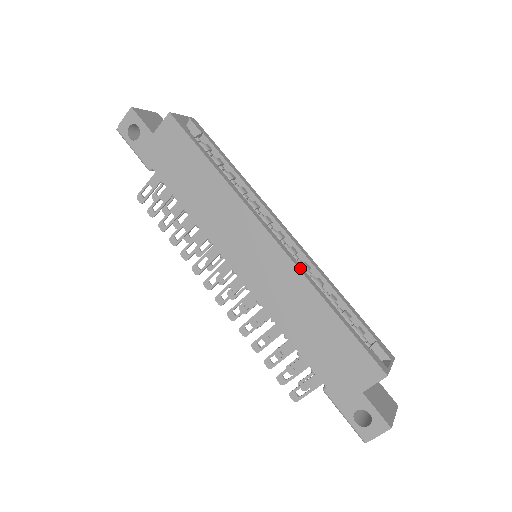
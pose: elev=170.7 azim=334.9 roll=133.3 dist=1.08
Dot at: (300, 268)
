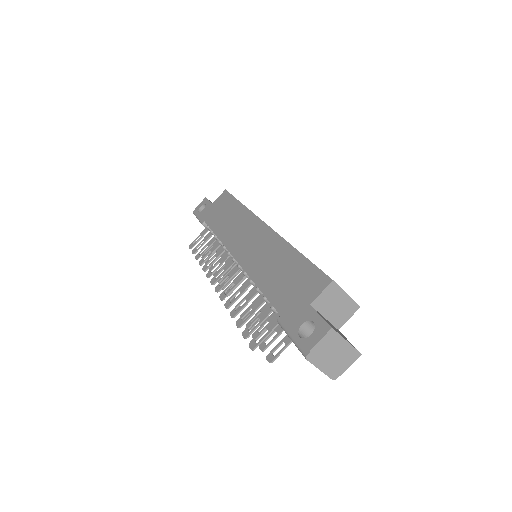
Dot at: occluded
